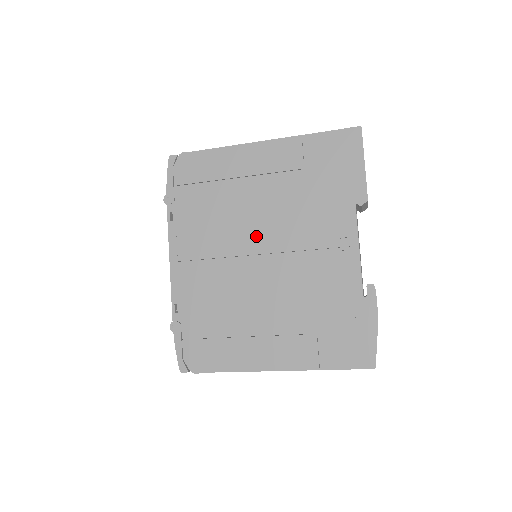
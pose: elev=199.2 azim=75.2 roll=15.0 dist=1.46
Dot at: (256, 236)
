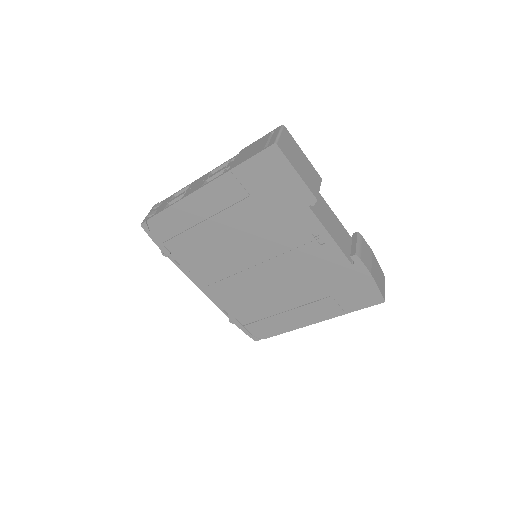
Dot at: (247, 254)
